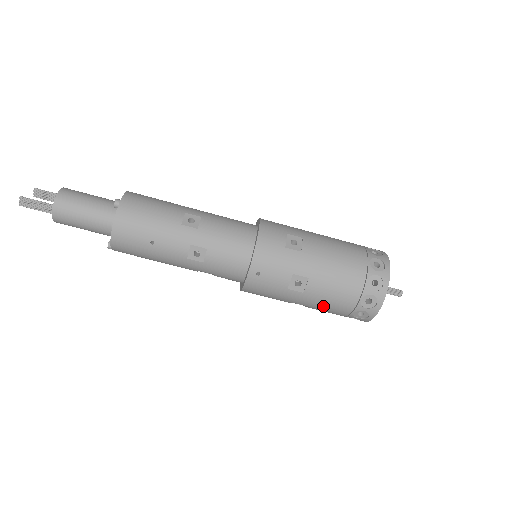
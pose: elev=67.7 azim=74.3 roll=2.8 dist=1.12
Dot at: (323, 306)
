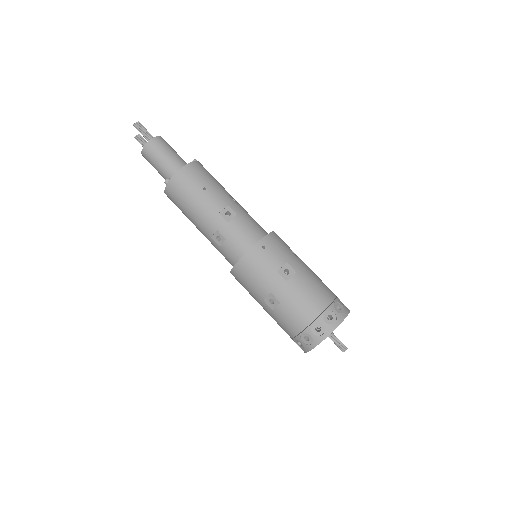
Dot at: (294, 304)
